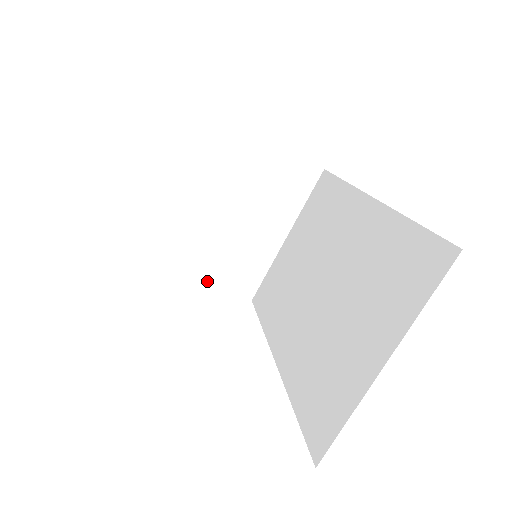
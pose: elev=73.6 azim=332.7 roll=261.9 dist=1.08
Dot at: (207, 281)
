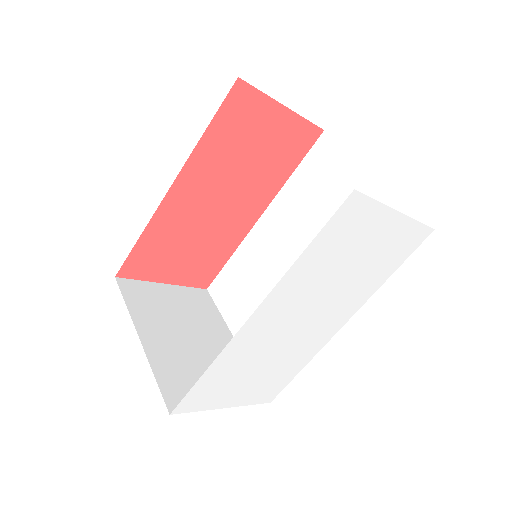
Dot at: (229, 406)
